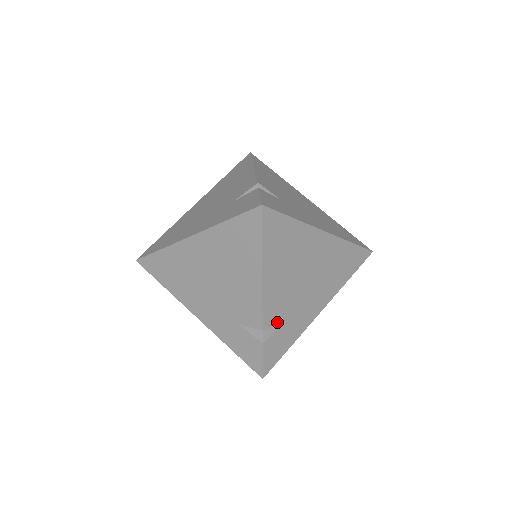
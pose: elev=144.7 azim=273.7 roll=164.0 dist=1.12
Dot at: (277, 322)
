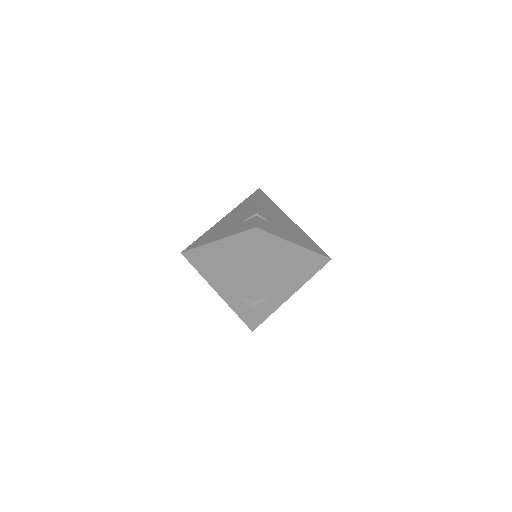
Dot at: occluded
